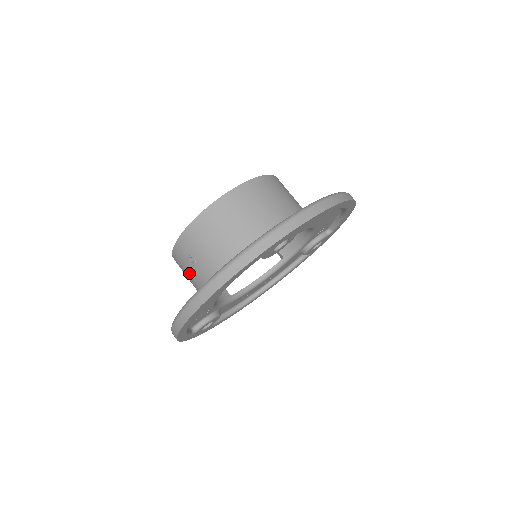
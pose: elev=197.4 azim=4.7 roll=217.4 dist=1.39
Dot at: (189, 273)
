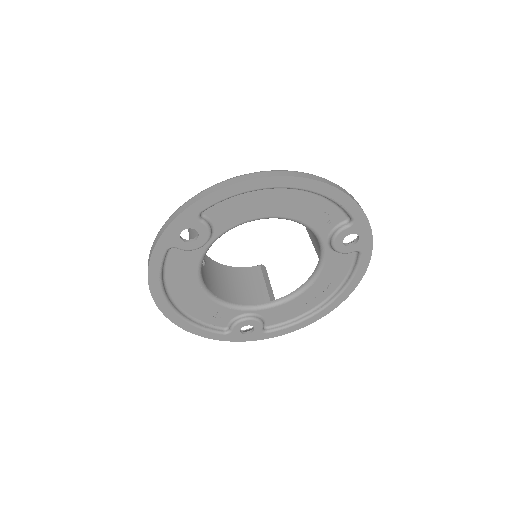
Dot at: occluded
